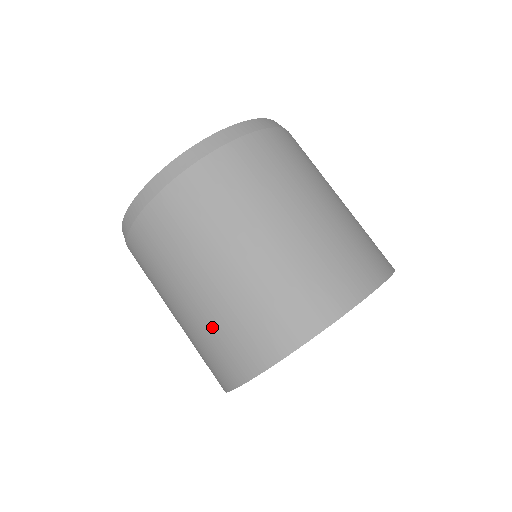
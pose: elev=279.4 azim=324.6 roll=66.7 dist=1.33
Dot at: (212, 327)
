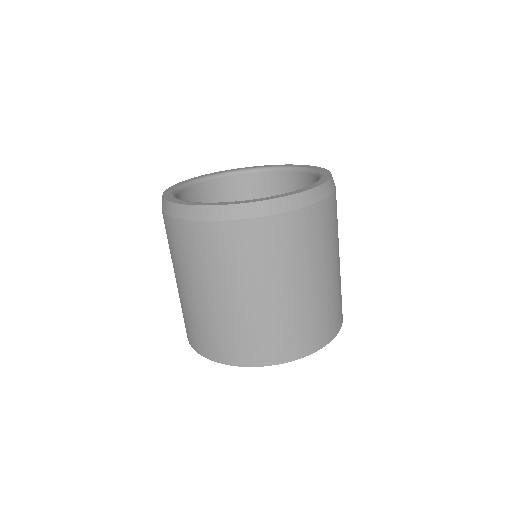
Dot at: (235, 325)
